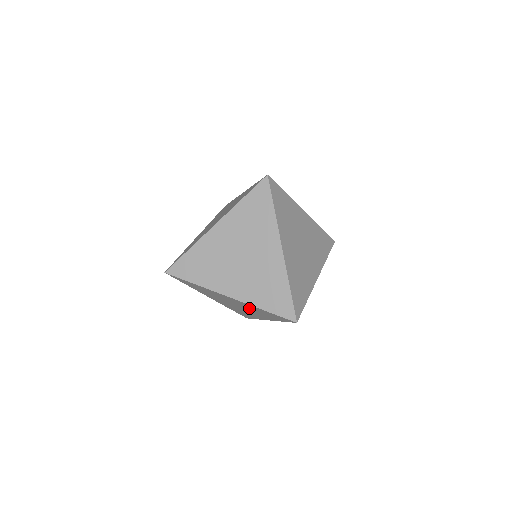
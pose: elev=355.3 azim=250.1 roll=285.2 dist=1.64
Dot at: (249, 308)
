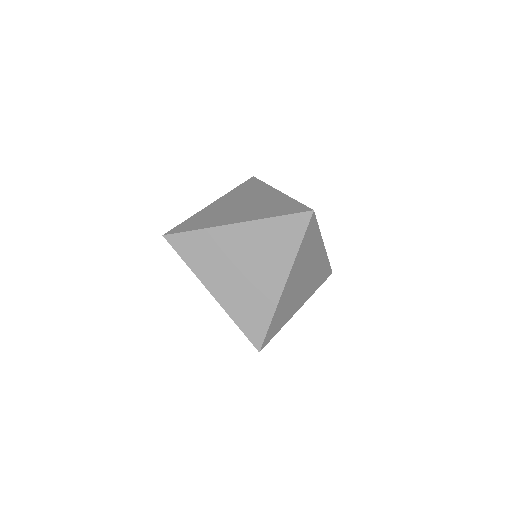
Dot at: (260, 247)
